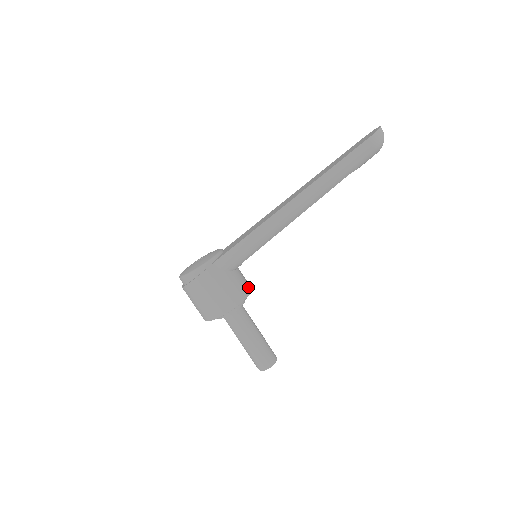
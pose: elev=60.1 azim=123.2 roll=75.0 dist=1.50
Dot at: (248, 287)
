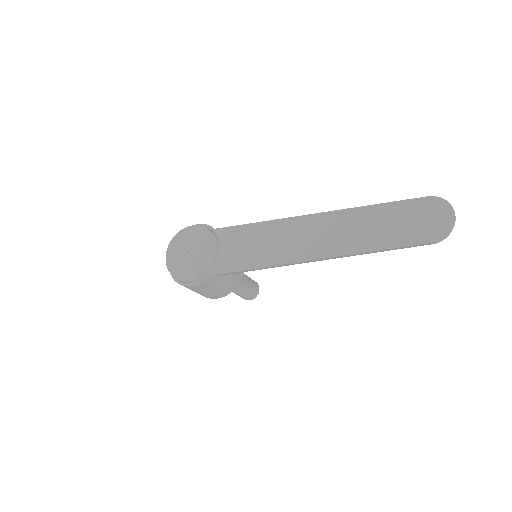
Dot at: occluded
